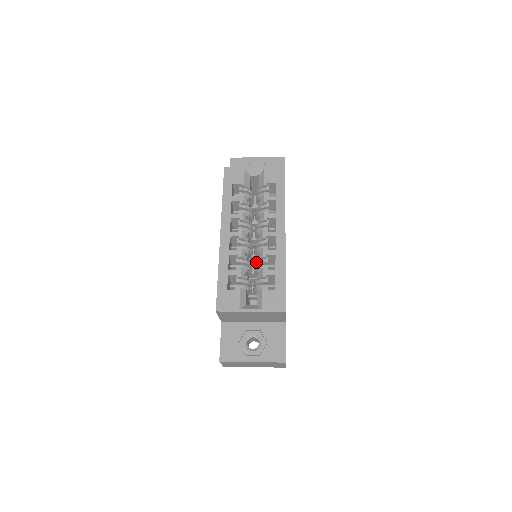
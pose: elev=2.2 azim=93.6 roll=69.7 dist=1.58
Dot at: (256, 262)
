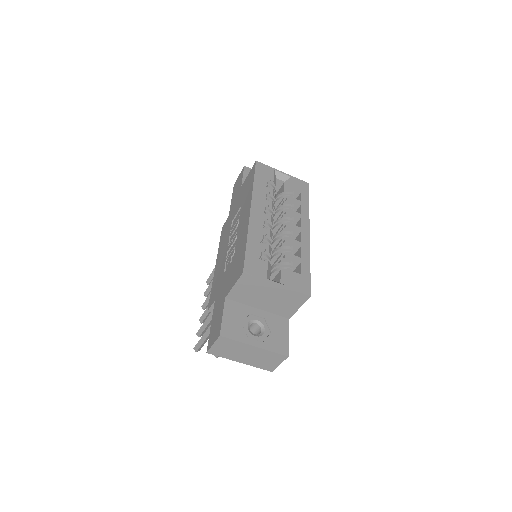
Dot at: (279, 247)
